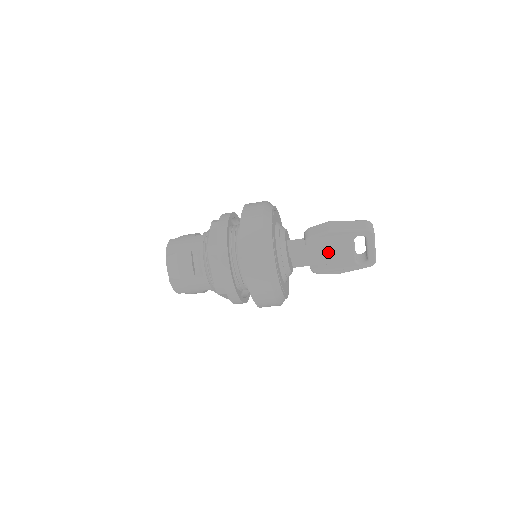
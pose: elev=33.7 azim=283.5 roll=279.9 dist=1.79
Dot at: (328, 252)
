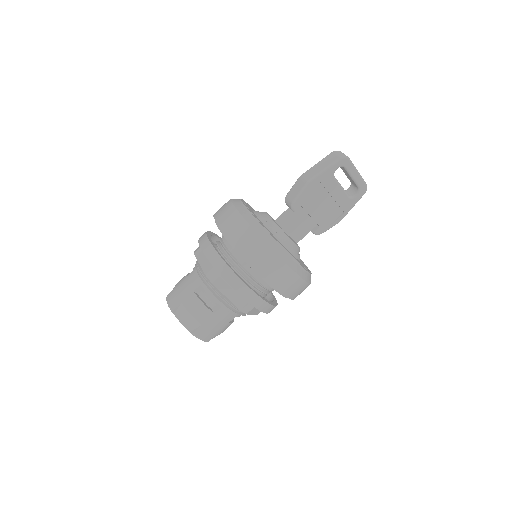
Dot at: (319, 205)
